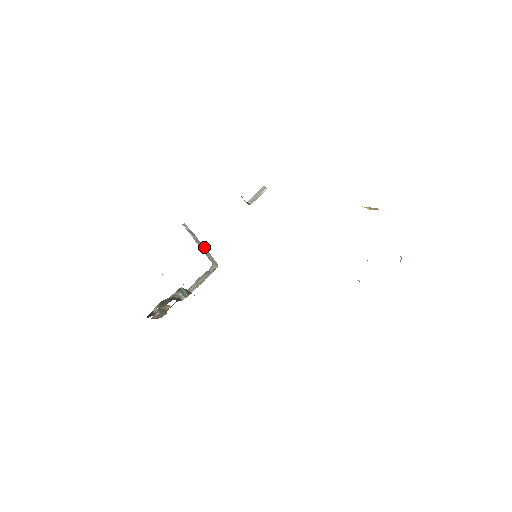
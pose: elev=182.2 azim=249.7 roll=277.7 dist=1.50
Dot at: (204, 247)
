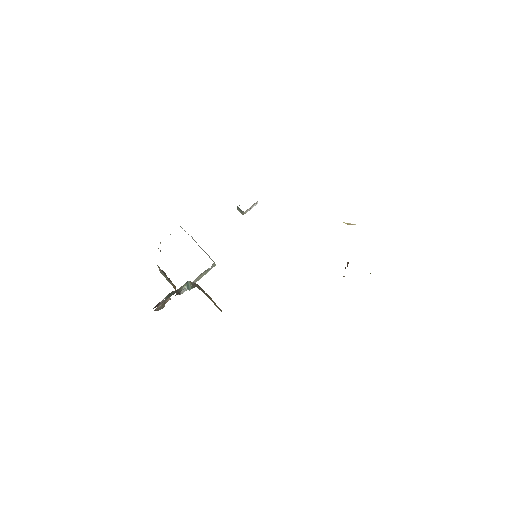
Dot at: (201, 248)
